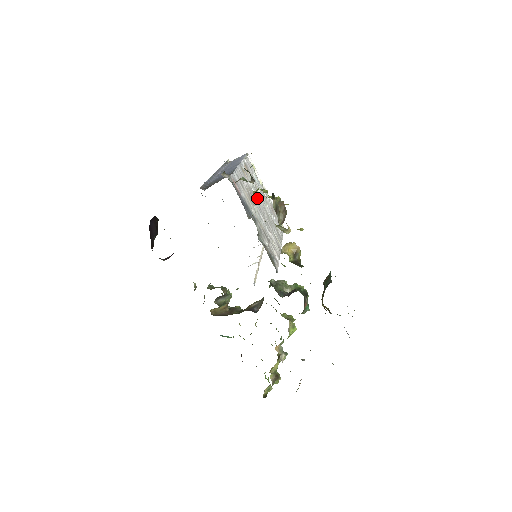
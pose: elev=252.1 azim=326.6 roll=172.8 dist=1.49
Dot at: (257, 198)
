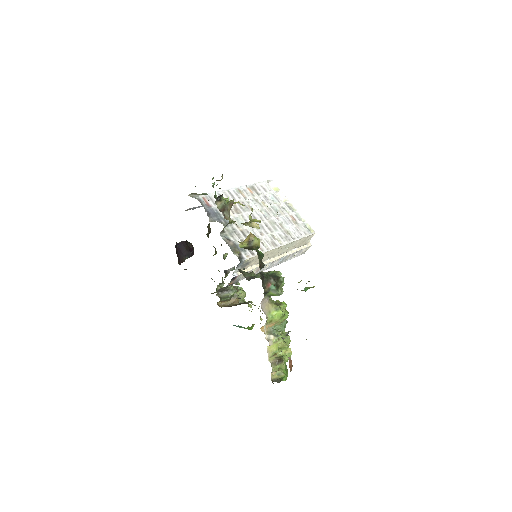
Dot at: (255, 210)
